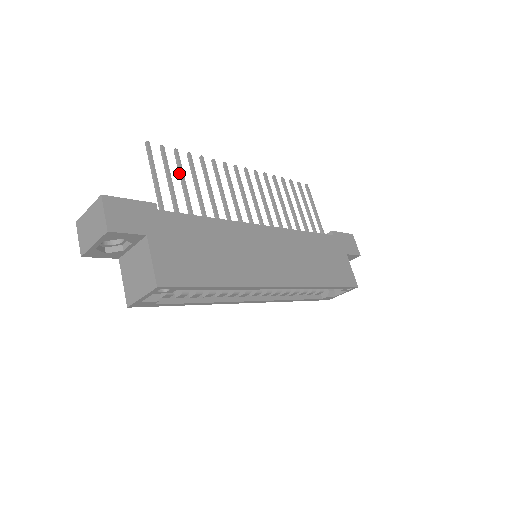
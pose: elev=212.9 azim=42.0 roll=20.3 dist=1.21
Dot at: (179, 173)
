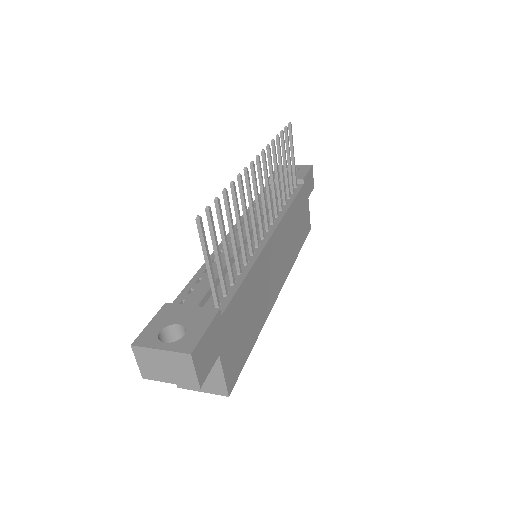
Dot at: (221, 231)
